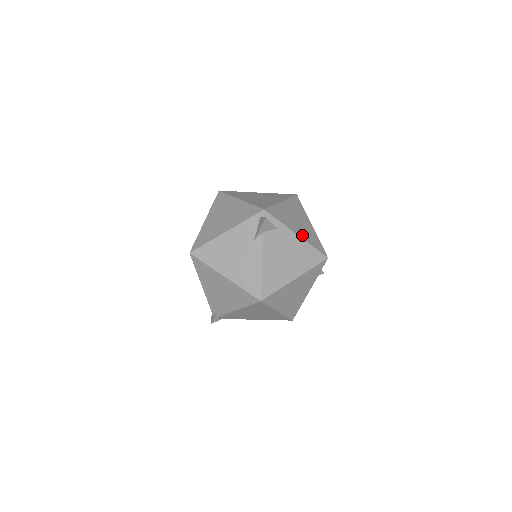
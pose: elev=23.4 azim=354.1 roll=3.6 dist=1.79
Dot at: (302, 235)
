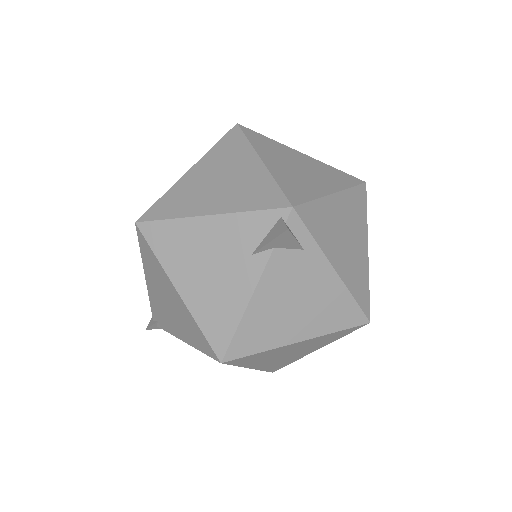
Dot at: (343, 271)
